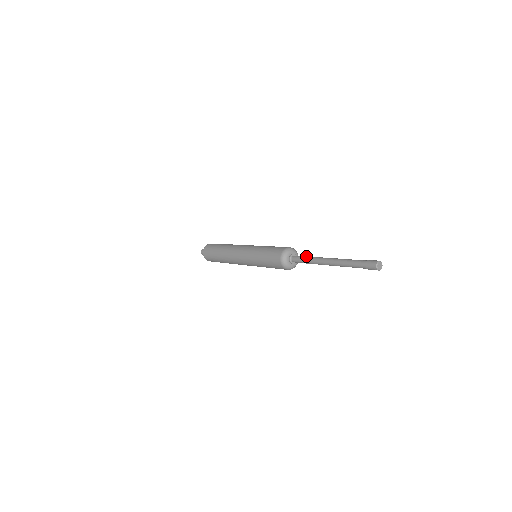
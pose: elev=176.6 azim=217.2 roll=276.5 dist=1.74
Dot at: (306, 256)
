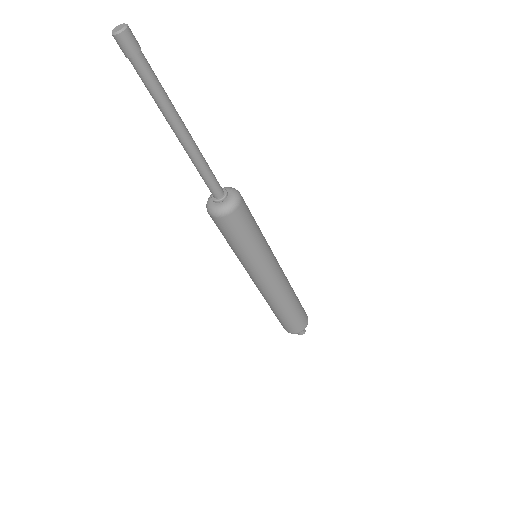
Dot at: occluded
